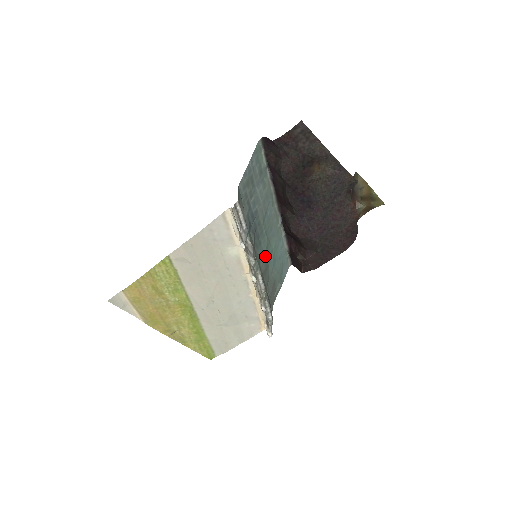
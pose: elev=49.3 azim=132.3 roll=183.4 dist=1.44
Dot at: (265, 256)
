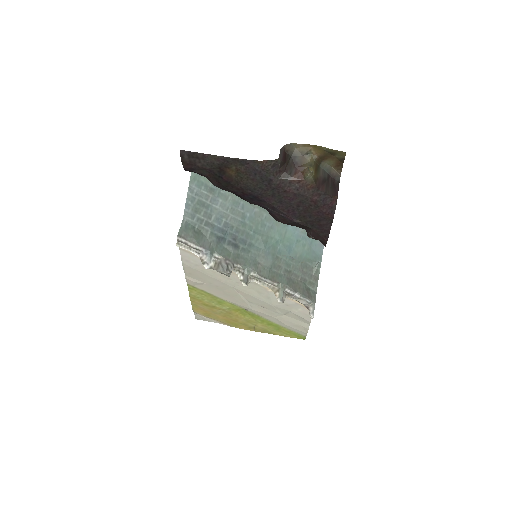
Dot at: (267, 252)
